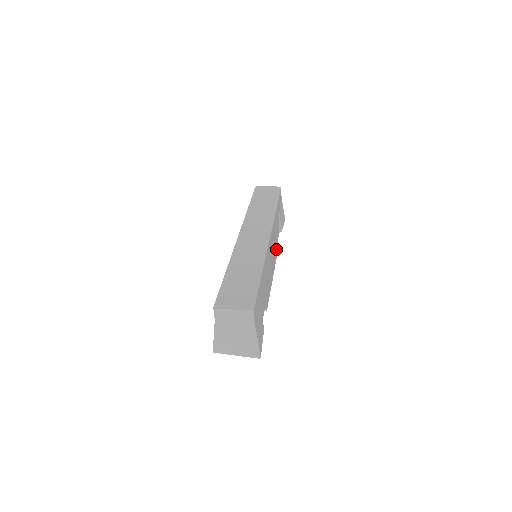
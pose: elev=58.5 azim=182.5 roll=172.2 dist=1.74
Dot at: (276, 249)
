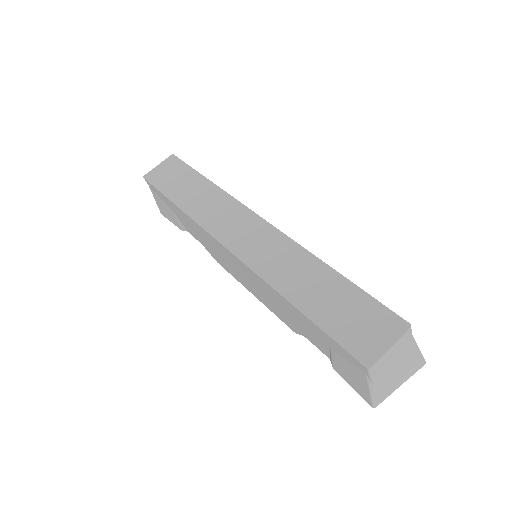
Dot at: occluded
